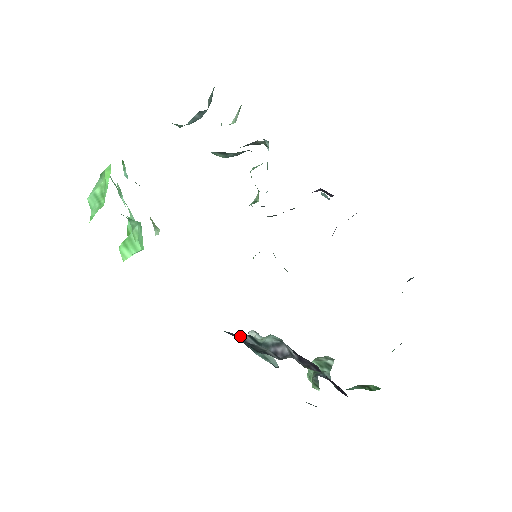
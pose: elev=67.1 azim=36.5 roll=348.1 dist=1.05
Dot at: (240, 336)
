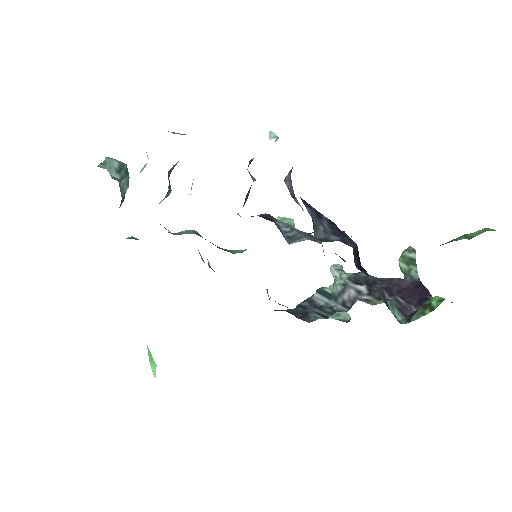
Dot at: (311, 301)
